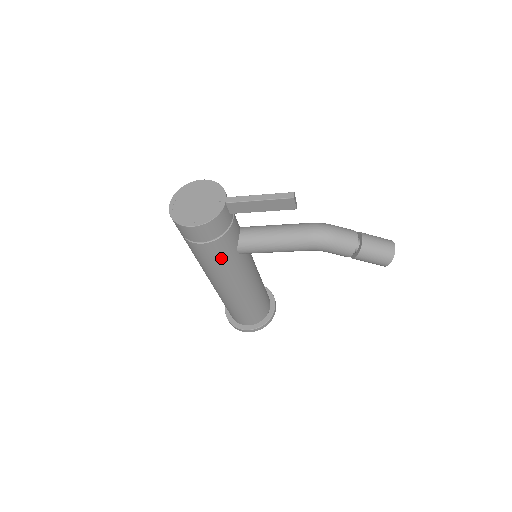
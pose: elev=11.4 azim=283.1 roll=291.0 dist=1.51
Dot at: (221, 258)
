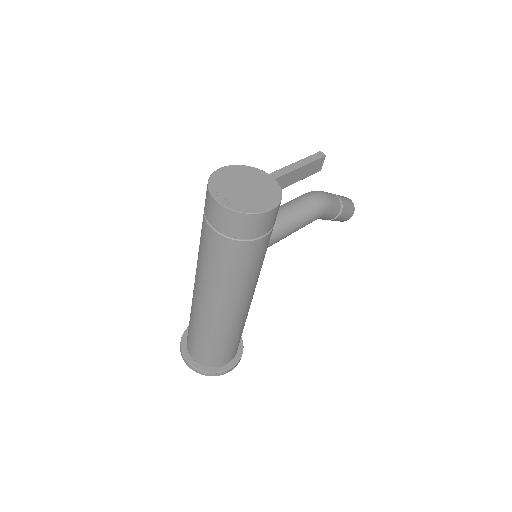
Dot at: (263, 256)
